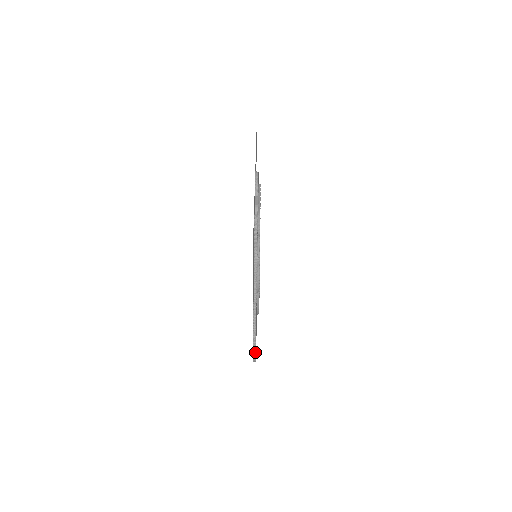
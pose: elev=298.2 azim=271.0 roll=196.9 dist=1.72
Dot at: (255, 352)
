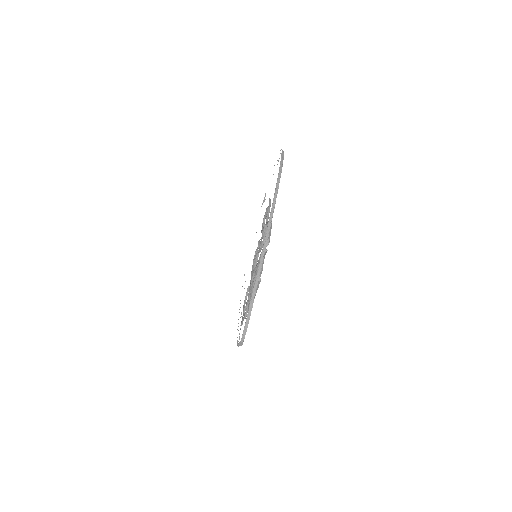
Dot at: occluded
